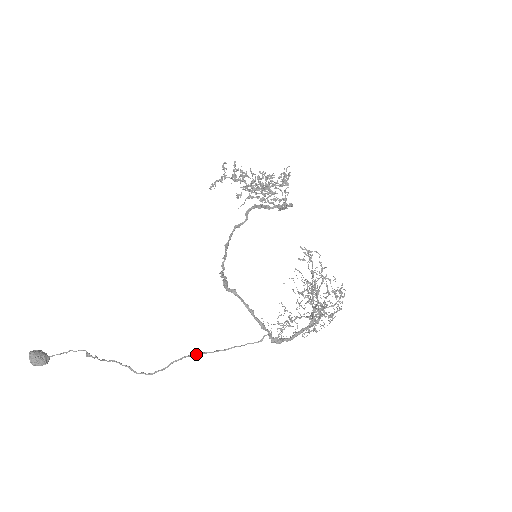
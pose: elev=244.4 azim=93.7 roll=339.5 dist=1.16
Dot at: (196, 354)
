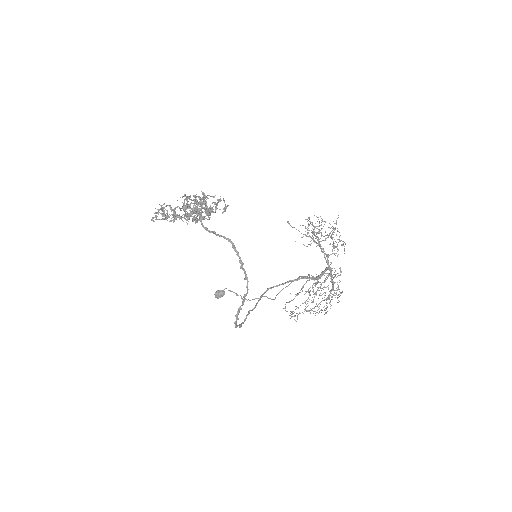
Dot at: (282, 289)
